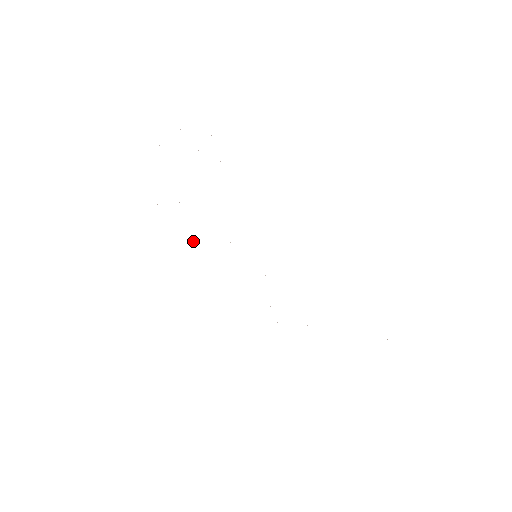
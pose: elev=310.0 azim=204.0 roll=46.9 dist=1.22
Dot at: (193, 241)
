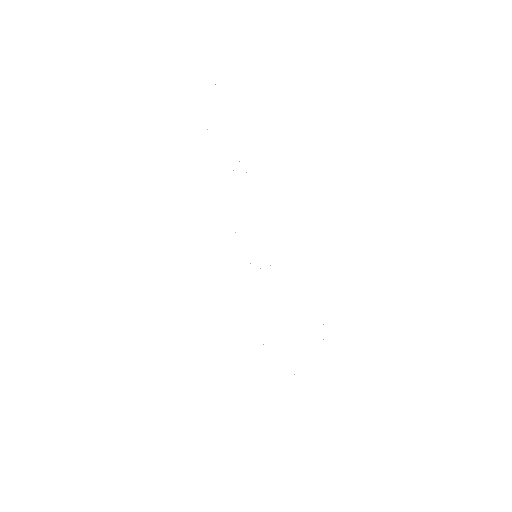
Dot at: occluded
